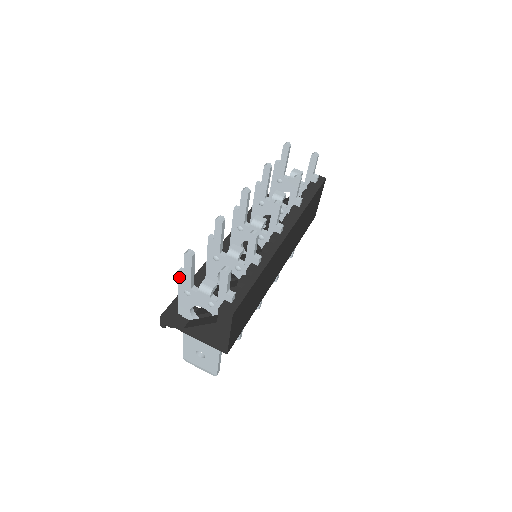
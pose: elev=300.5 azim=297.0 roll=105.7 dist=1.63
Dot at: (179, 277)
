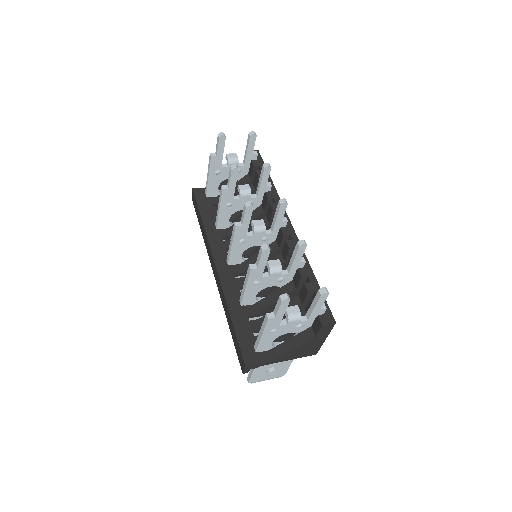
Dot at: (268, 323)
